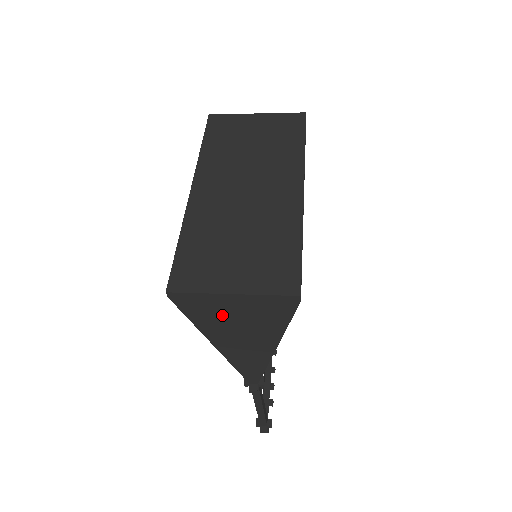
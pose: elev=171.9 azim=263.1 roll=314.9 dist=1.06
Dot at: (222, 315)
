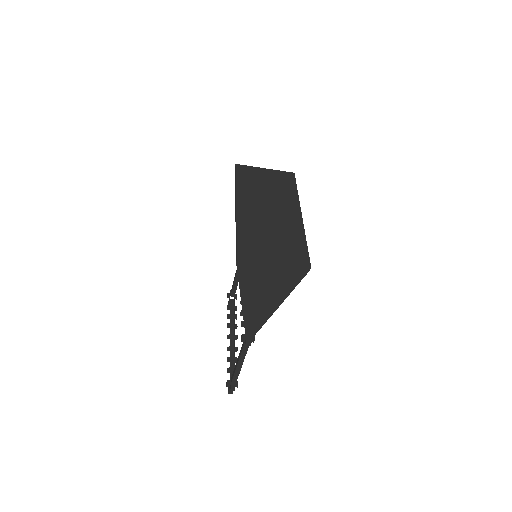
Dot at: (260, 278)
